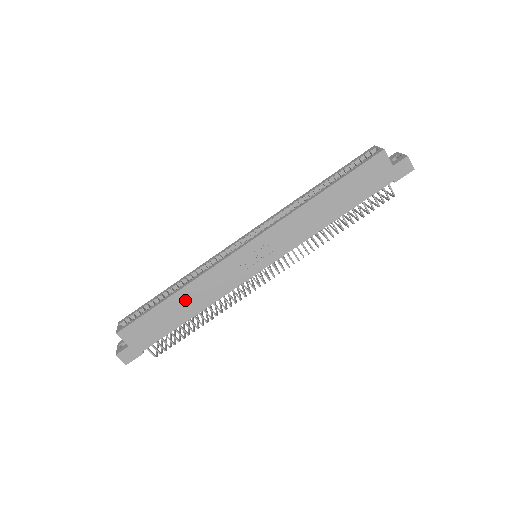
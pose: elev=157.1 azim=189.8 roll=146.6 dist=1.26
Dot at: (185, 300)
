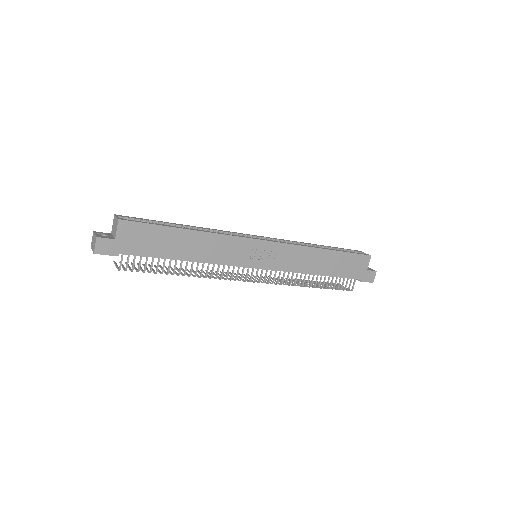
Dot at: (193, 242)
